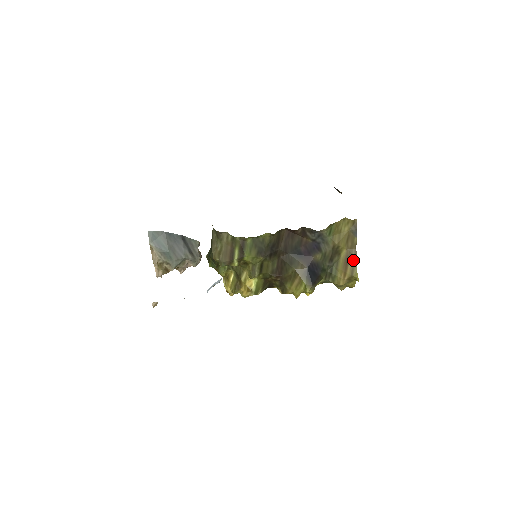
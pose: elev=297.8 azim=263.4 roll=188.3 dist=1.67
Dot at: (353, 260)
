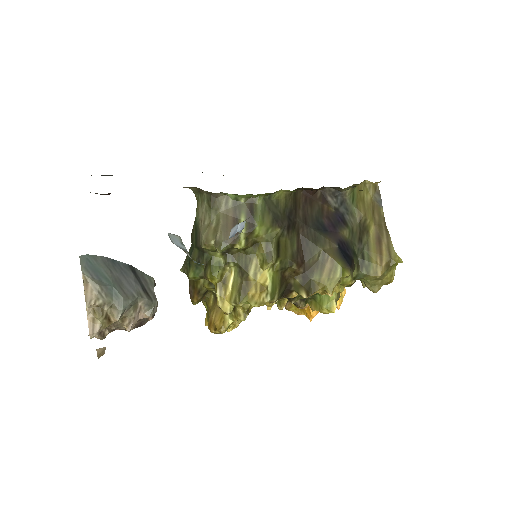
Dot at: (386, 238)
